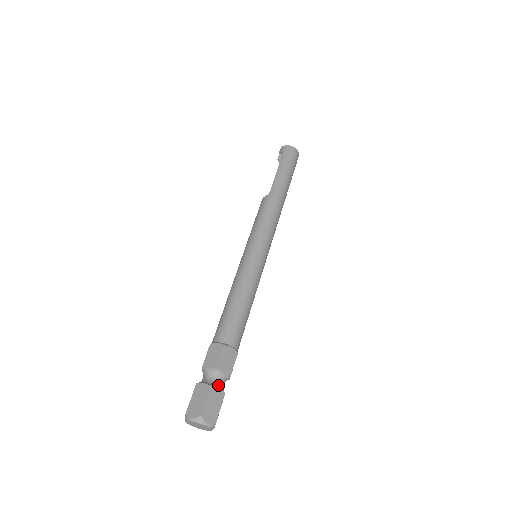
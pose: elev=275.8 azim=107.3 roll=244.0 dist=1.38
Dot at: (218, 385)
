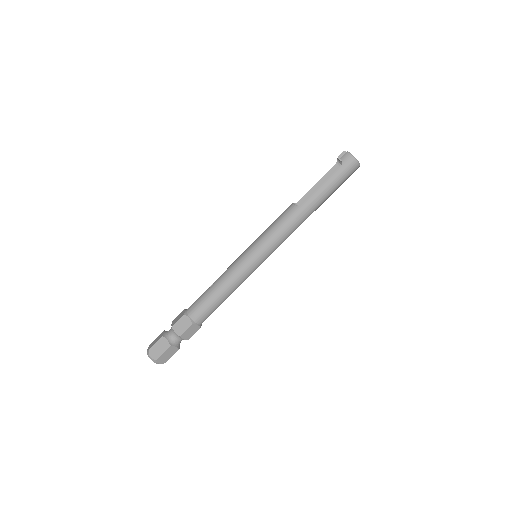
Dot at: (176, 344)
